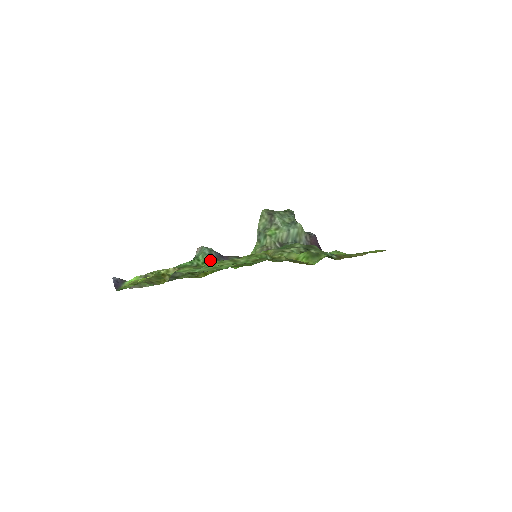
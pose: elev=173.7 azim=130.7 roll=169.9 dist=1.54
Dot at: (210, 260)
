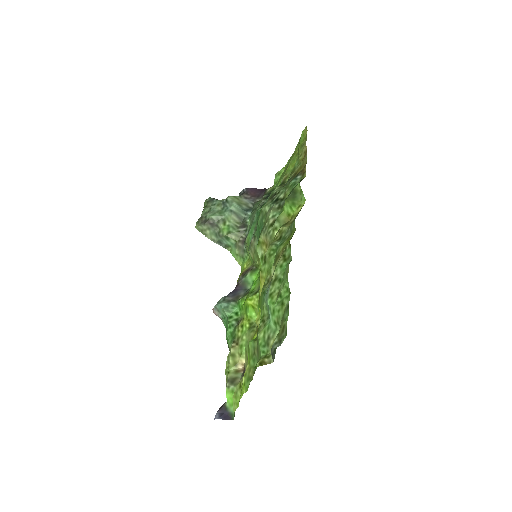
Dot at: (235, 305)
